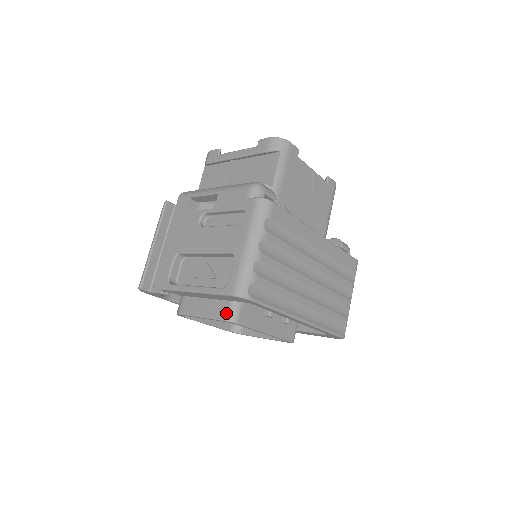
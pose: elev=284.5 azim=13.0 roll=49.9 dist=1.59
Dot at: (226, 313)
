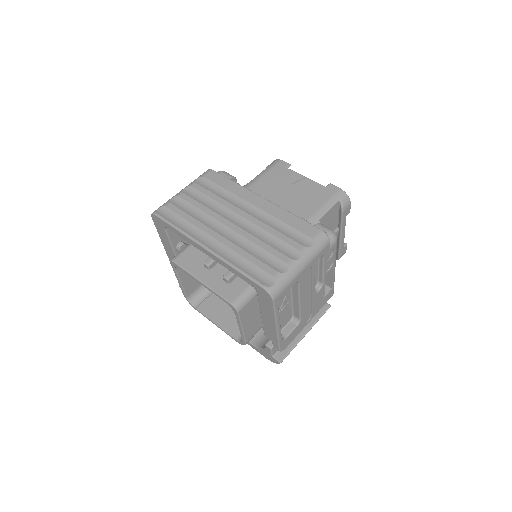
Dot at: occluded
